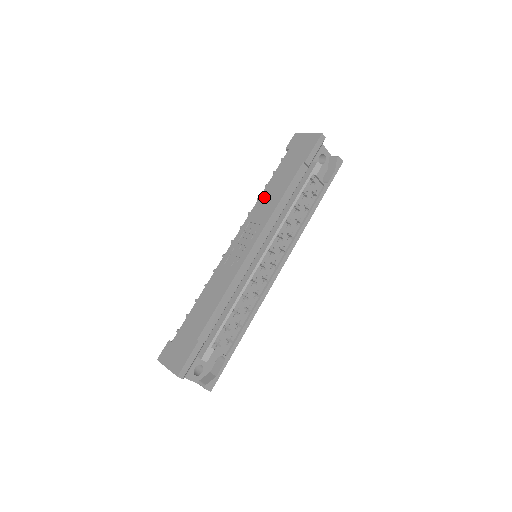
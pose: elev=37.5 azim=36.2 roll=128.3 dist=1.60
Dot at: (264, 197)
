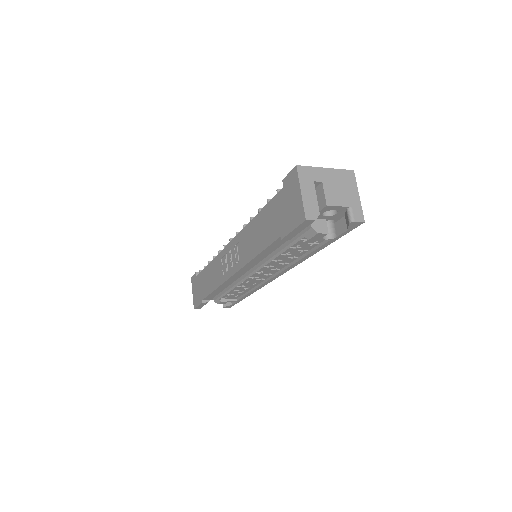
Dot at: (251, 228)
